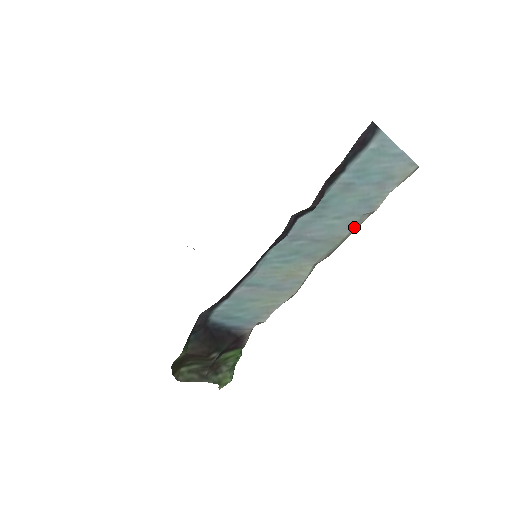
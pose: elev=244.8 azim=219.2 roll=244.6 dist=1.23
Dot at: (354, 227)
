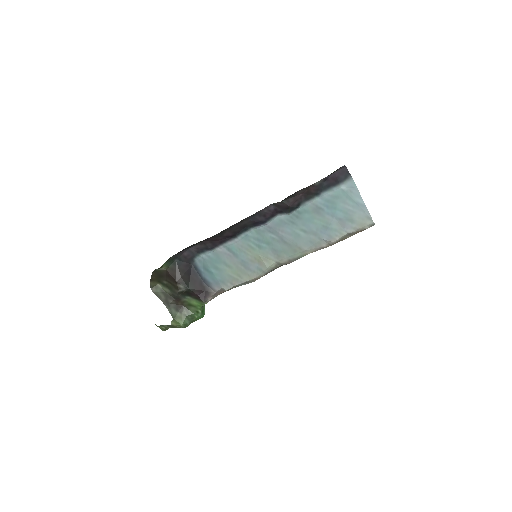
Dot at: (313, 246)
